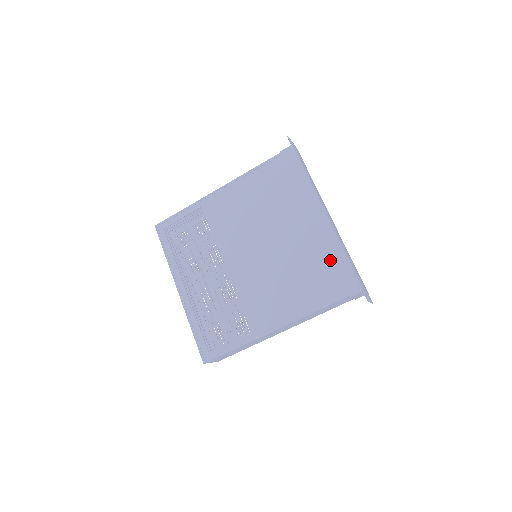
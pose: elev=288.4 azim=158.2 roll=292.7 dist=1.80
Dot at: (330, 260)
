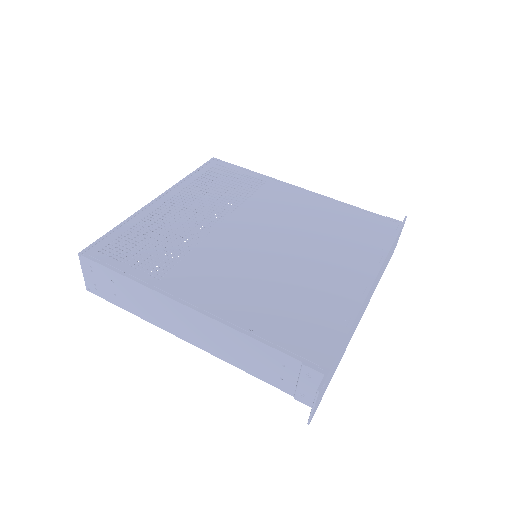
Dot at: (327, 316)
